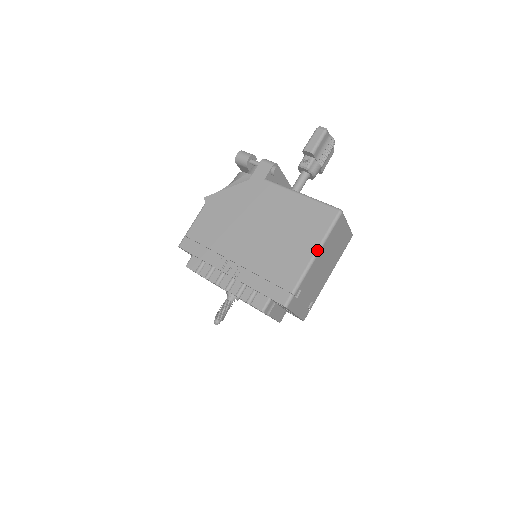
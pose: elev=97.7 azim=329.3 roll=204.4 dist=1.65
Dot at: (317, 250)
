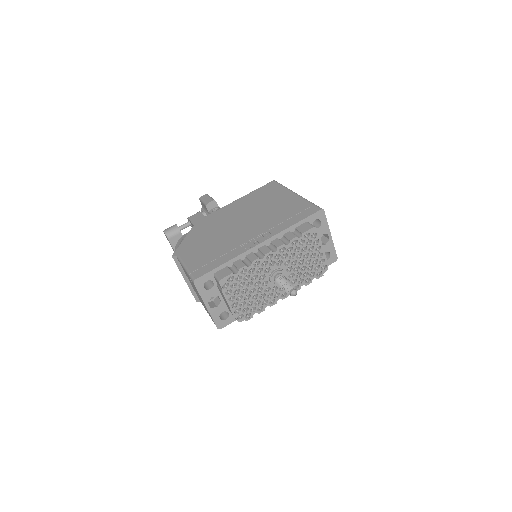
Dot at: (292, 191)
